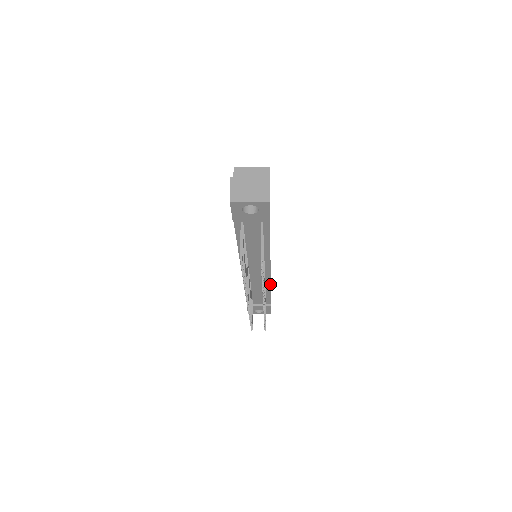
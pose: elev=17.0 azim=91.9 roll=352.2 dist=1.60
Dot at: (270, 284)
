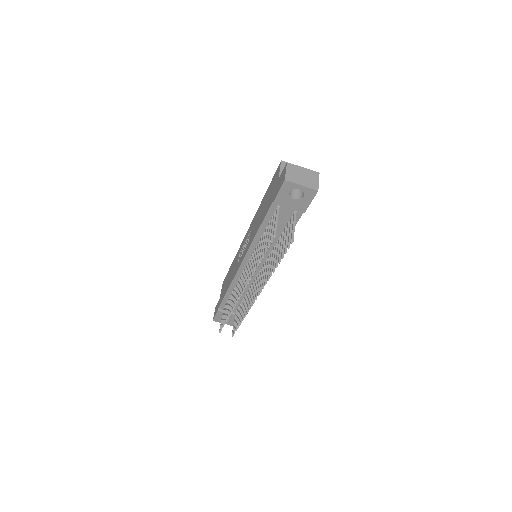
Dot at: occluded
